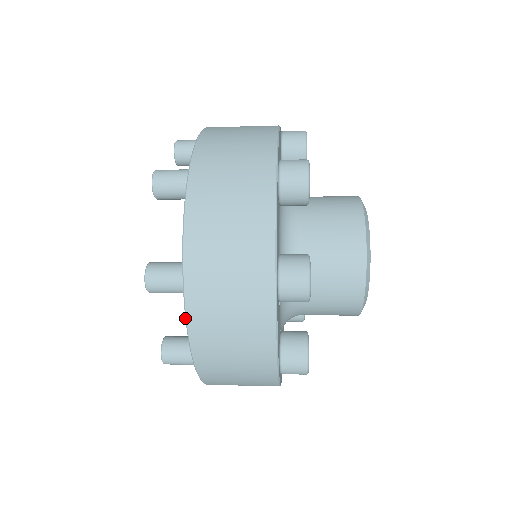
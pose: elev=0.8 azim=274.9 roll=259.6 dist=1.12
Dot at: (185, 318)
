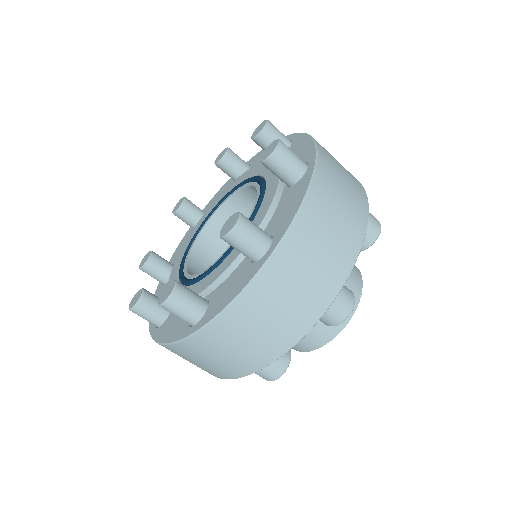
Dot at: (249, 282)
